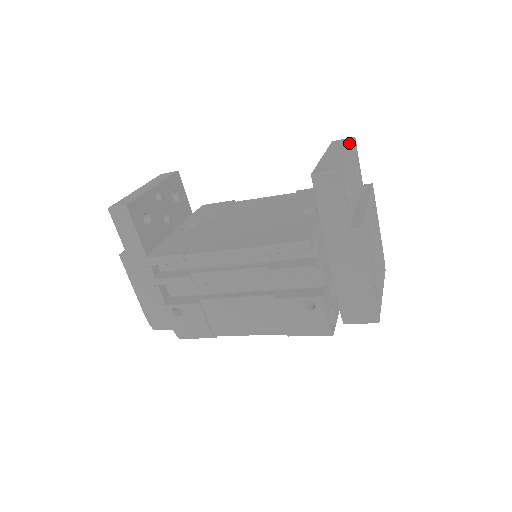
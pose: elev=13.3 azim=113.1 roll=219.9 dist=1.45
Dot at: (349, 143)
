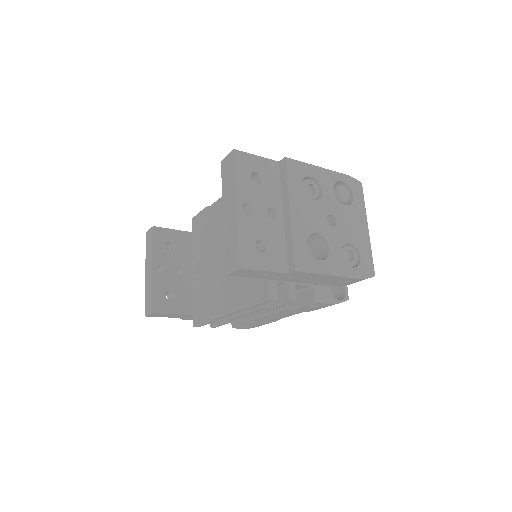
Dot at: (232, 177)
